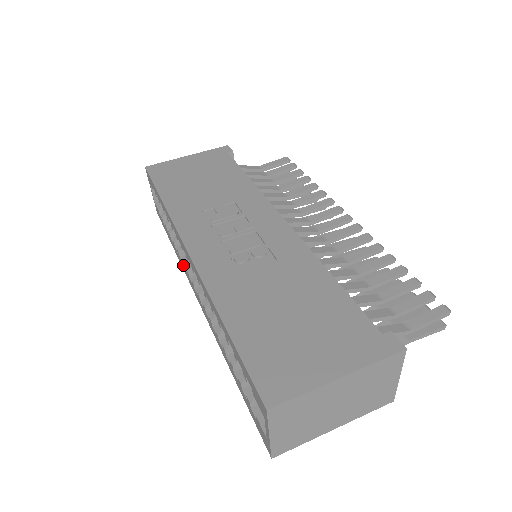
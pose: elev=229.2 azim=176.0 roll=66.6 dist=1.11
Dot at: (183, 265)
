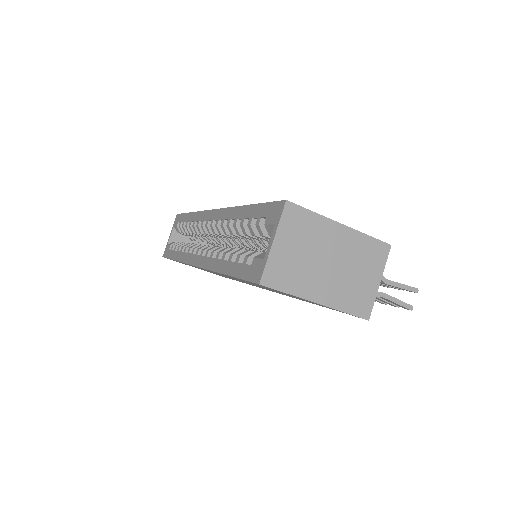
Dot at: (188, 253)
